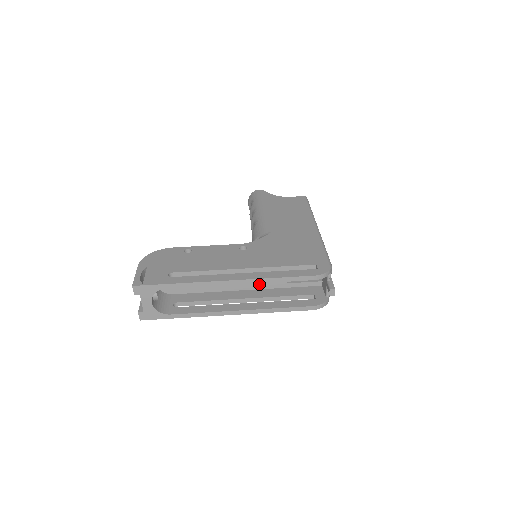
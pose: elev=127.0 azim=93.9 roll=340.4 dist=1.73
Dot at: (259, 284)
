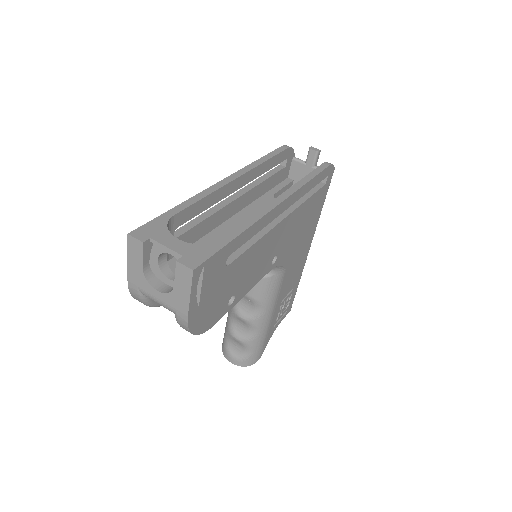
Dot at: occluded
